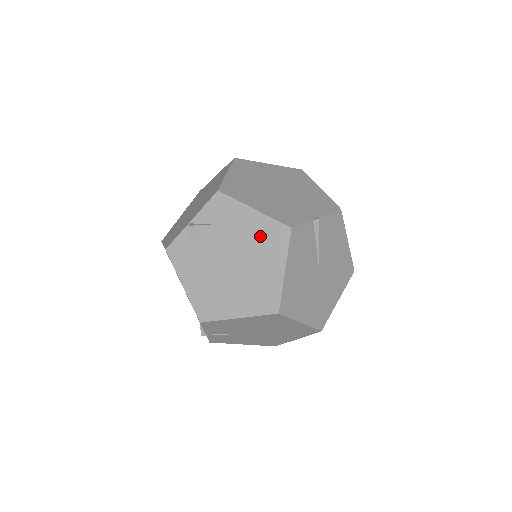
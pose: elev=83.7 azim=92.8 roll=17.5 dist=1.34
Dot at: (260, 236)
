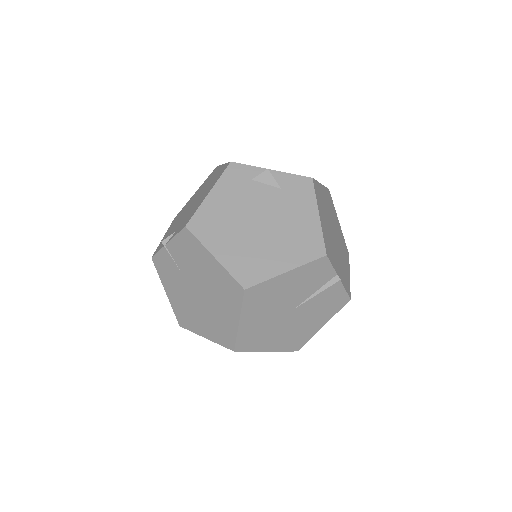
Dot at: (301, 233)
